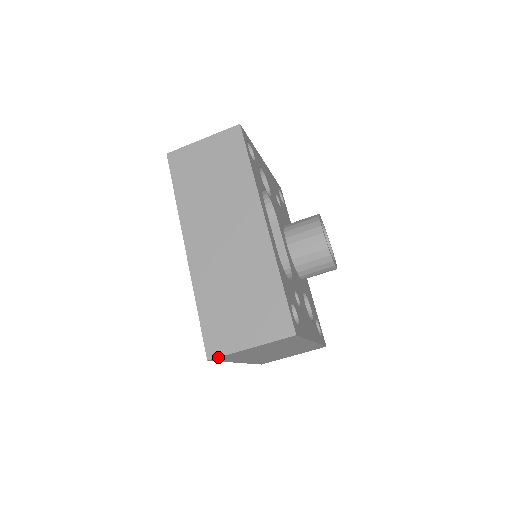
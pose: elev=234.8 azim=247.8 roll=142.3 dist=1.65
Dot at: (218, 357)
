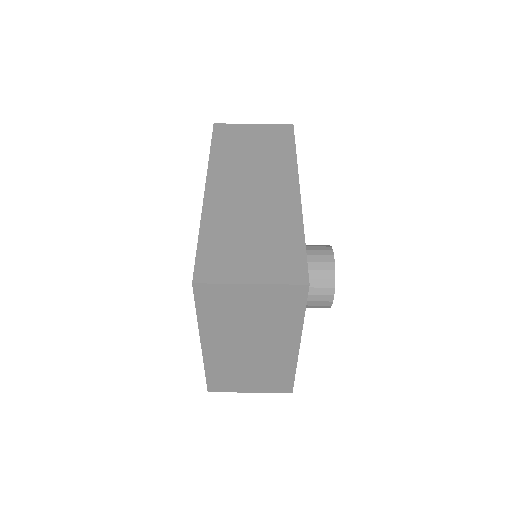
Dot at: (207, 283)
